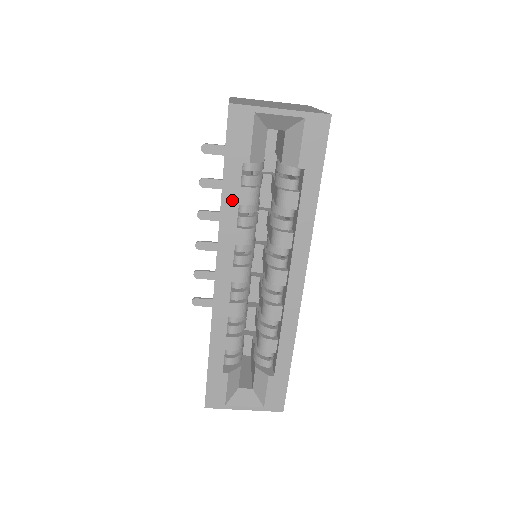
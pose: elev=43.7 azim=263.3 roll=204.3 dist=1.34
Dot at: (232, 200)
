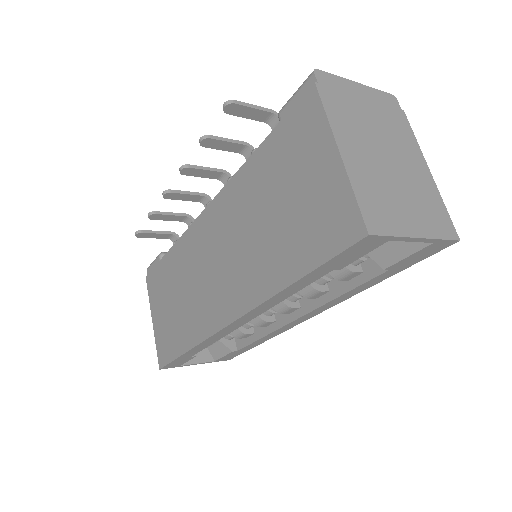
Dot at: (294, 289)
